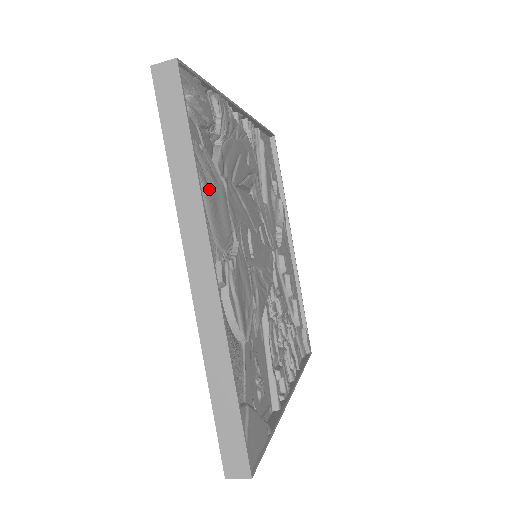
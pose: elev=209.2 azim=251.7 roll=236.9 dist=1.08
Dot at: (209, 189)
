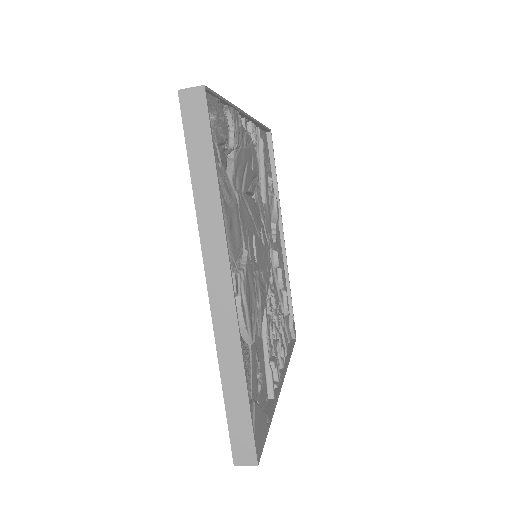
Dot at: (226, 206)
